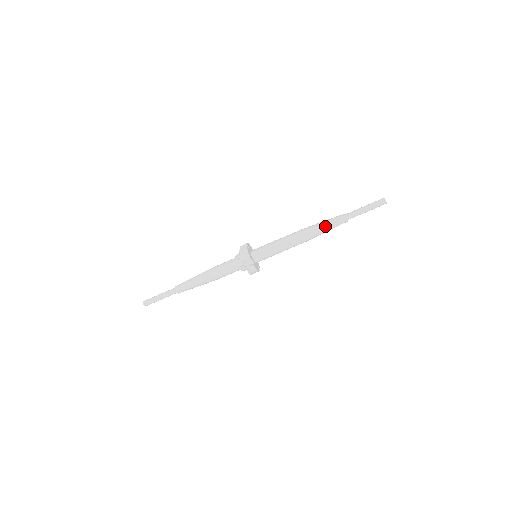
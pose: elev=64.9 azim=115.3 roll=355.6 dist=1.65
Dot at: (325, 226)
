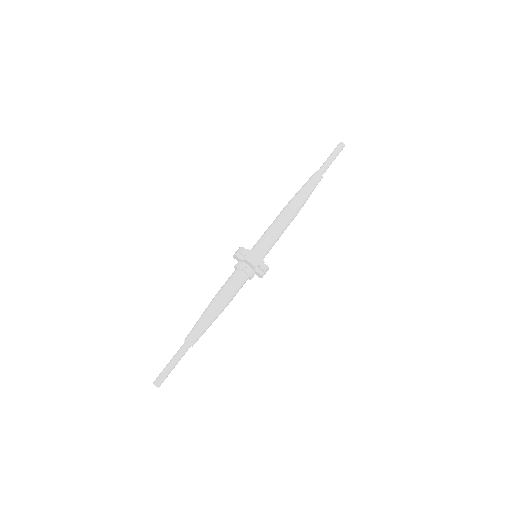
Dot at: (302, 188)
